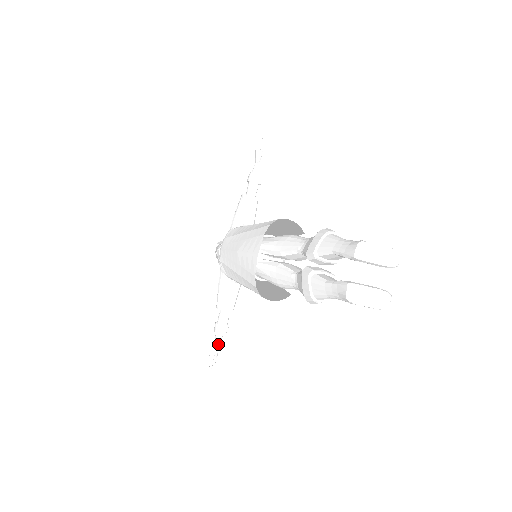
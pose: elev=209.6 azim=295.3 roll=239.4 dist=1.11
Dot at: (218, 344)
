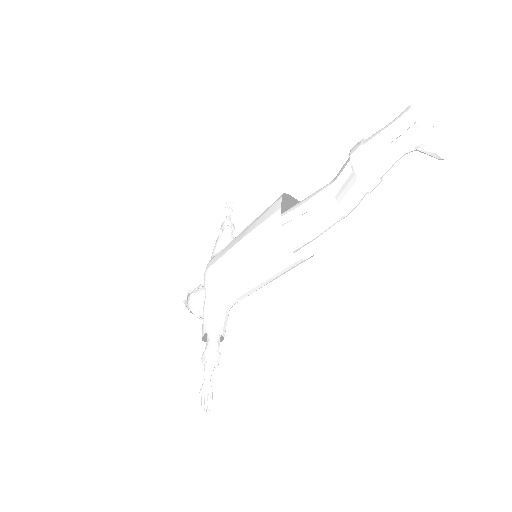
Dot at: (209, 378)
